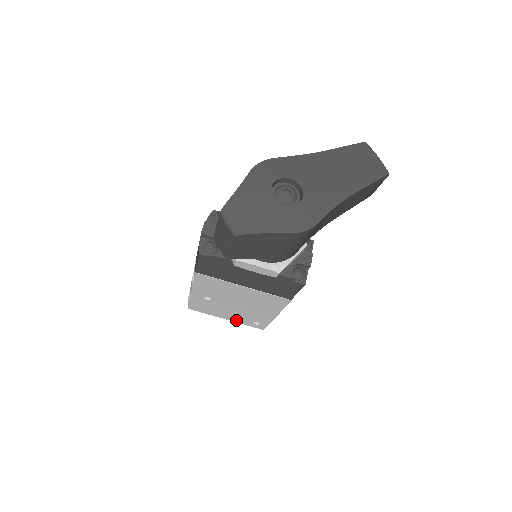
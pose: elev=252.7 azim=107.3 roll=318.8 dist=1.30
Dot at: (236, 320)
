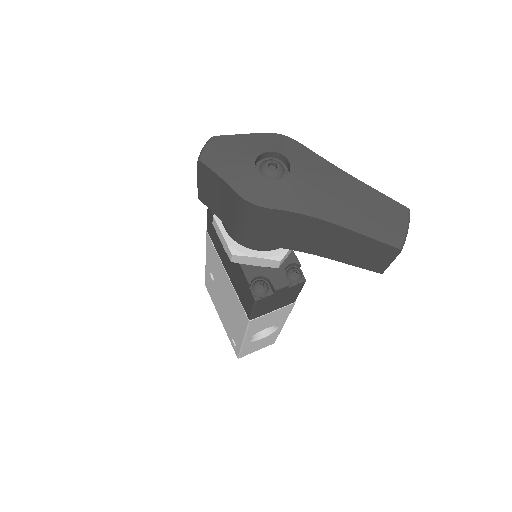
Dot at: (225, 326)
